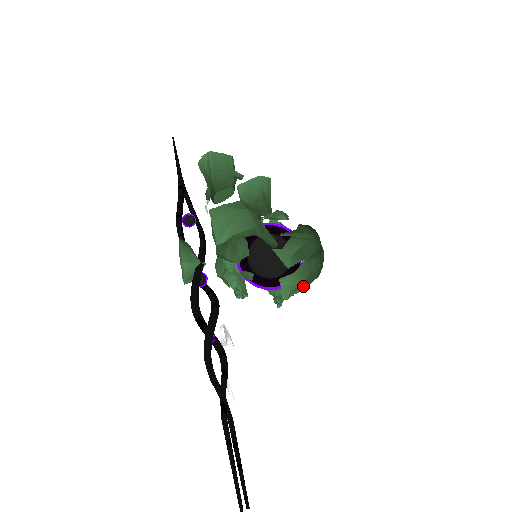
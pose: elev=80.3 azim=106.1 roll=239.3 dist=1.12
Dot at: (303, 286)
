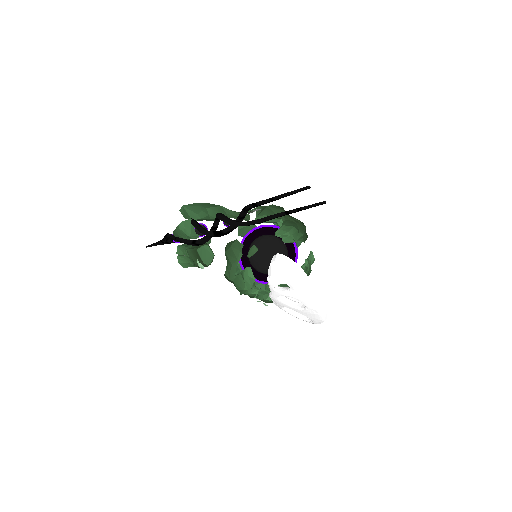
Dot at: (299, 233)
